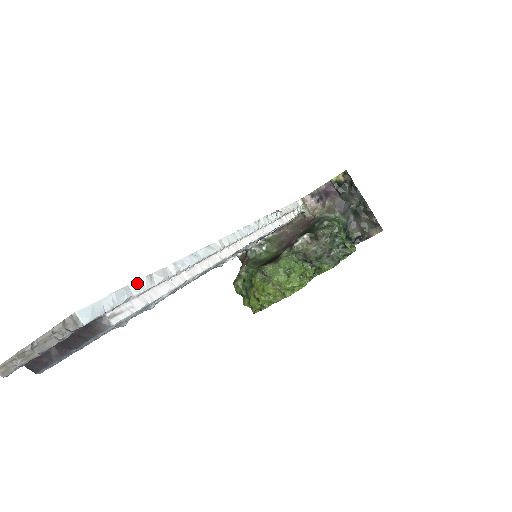
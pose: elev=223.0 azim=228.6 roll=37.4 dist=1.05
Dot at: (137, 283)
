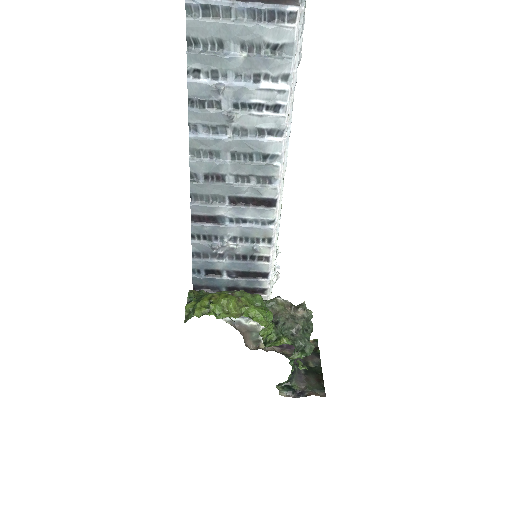
Dot at: occluded
